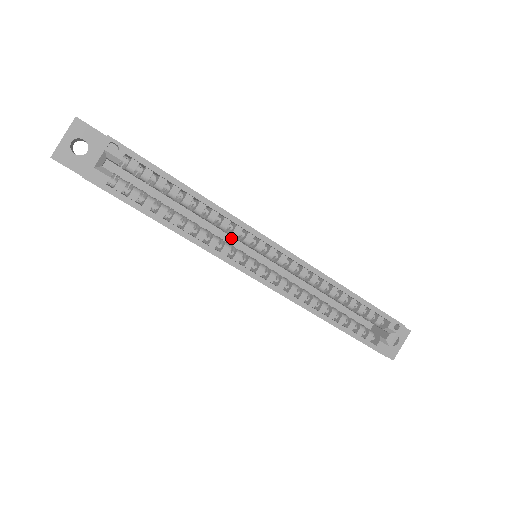
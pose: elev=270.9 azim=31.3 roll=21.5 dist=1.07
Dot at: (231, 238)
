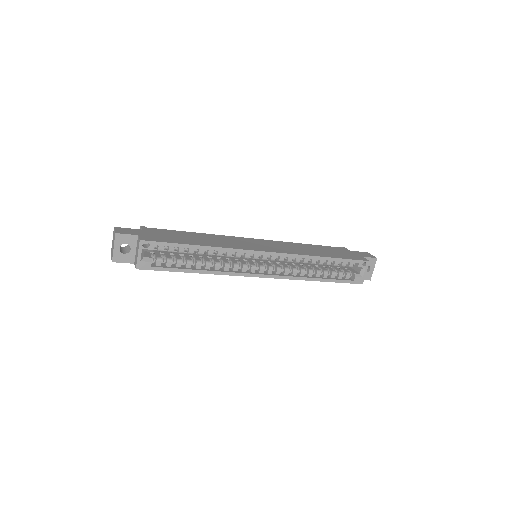
Dot at: occluded
